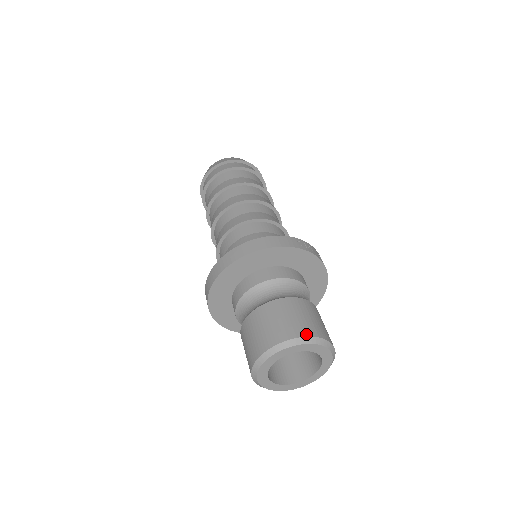
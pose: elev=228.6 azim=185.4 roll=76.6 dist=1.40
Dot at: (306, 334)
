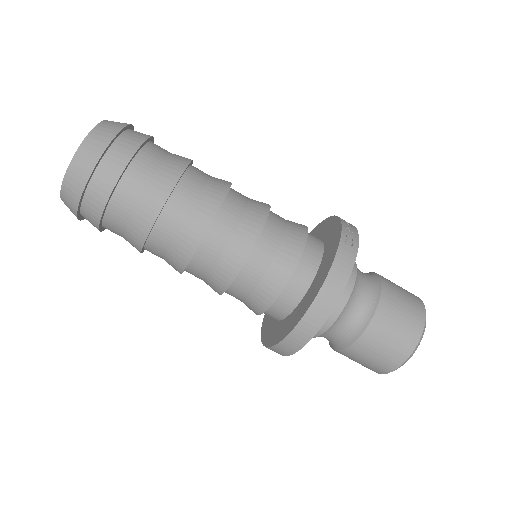
Dot at: (422, 325)
